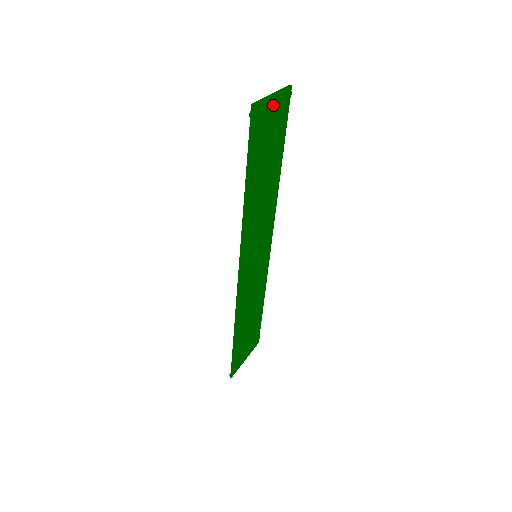
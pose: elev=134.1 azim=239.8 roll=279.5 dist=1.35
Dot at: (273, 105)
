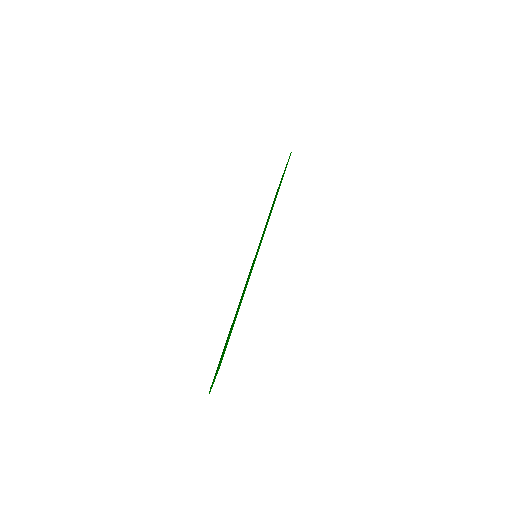
Dot at: occluded
